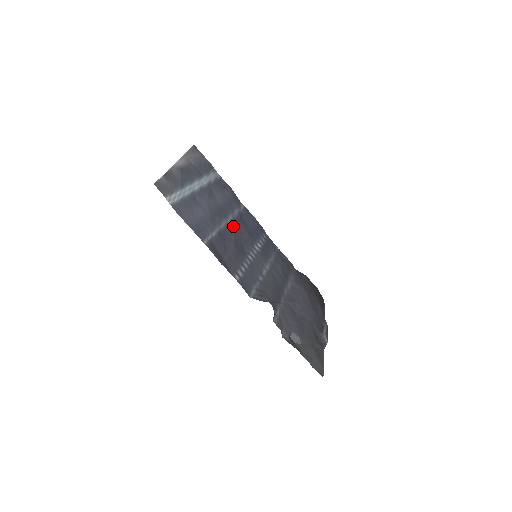
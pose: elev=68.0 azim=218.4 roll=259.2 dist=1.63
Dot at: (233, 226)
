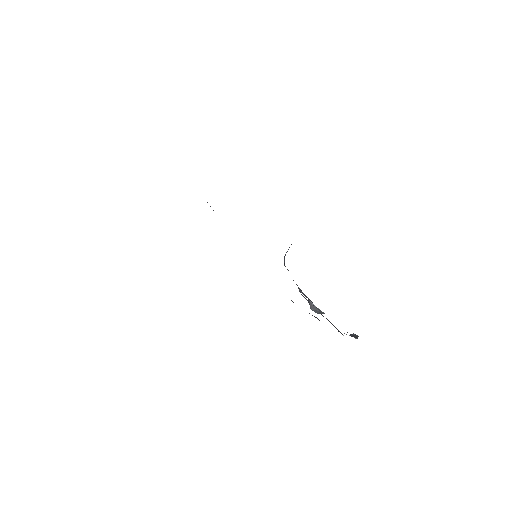
Dot at: occluded
